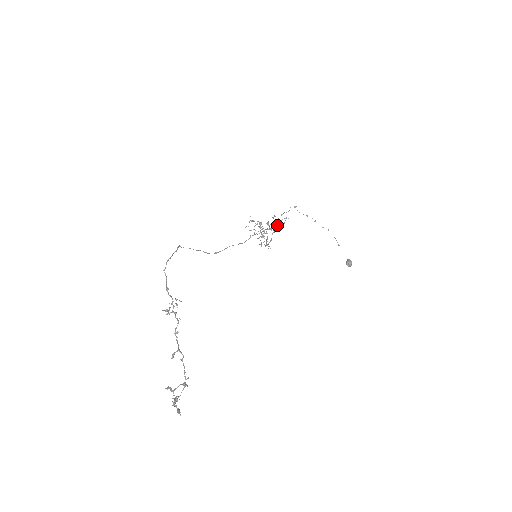
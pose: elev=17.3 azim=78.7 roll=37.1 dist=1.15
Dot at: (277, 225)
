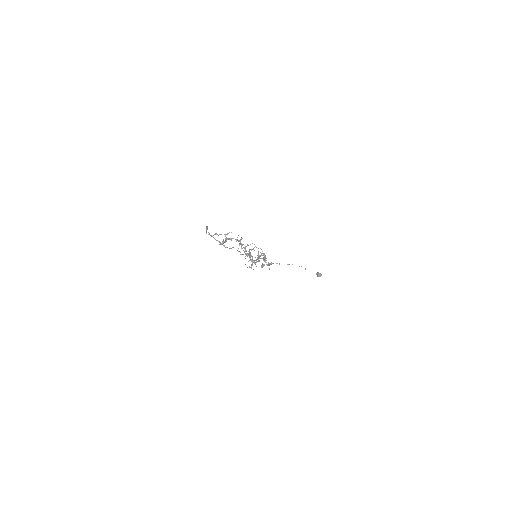
Dot at: (254, 263)
